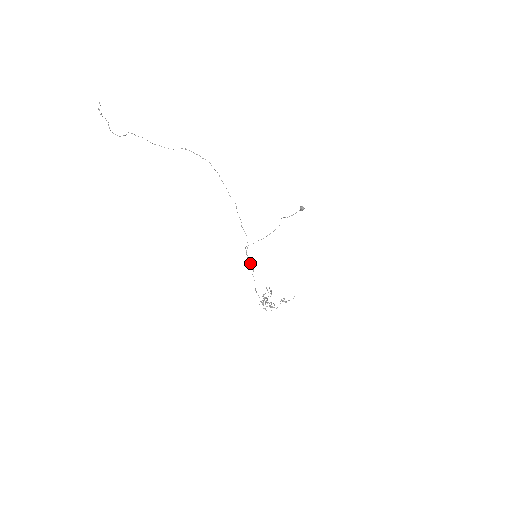
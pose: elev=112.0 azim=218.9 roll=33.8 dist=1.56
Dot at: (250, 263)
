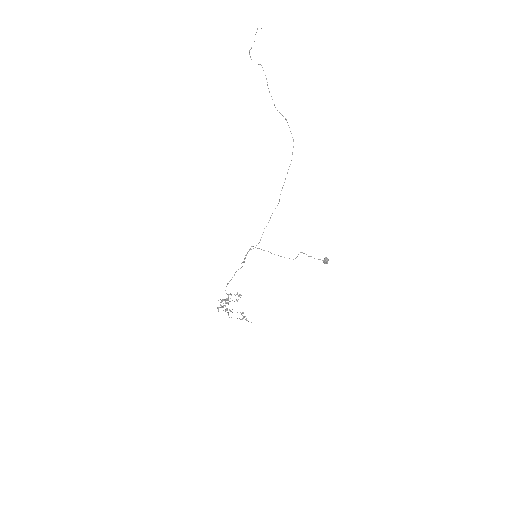
Dot at: occluded
